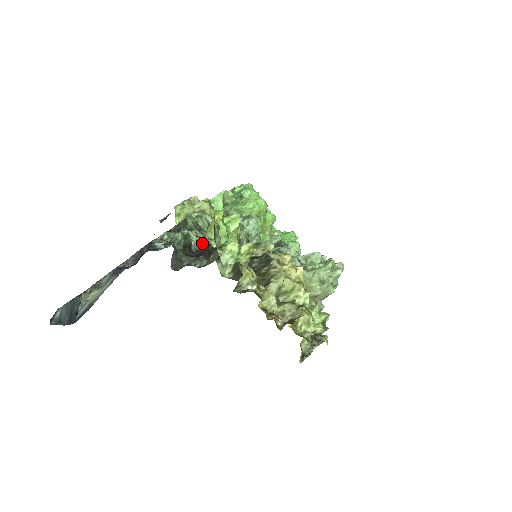
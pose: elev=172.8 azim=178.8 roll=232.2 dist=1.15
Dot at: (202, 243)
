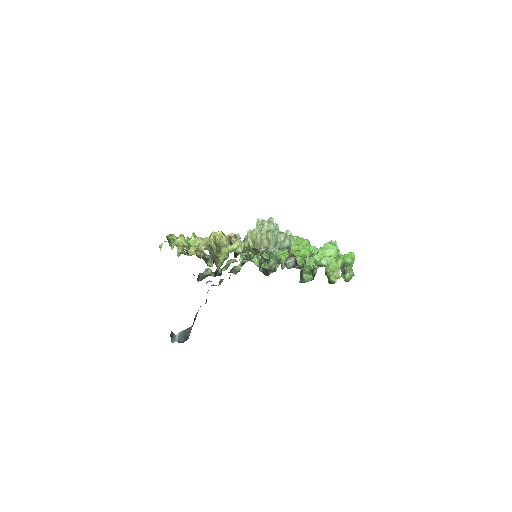
Dot at: occluded
